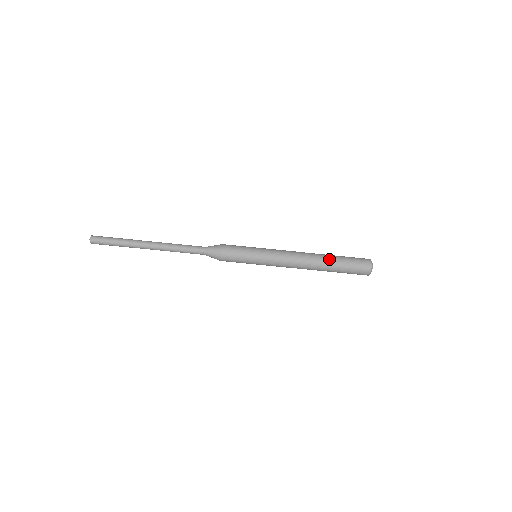
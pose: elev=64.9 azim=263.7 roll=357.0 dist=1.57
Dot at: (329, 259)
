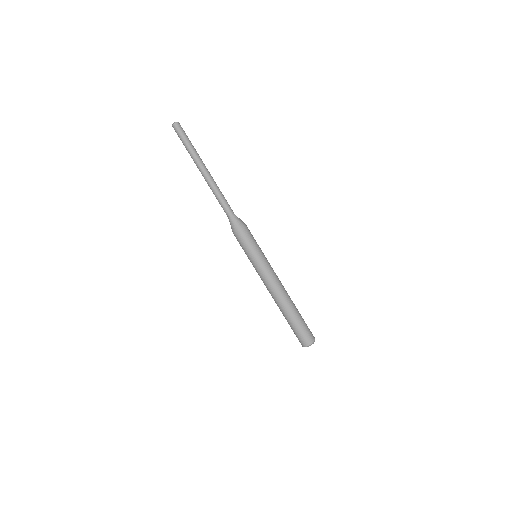
Dot at: occluded
